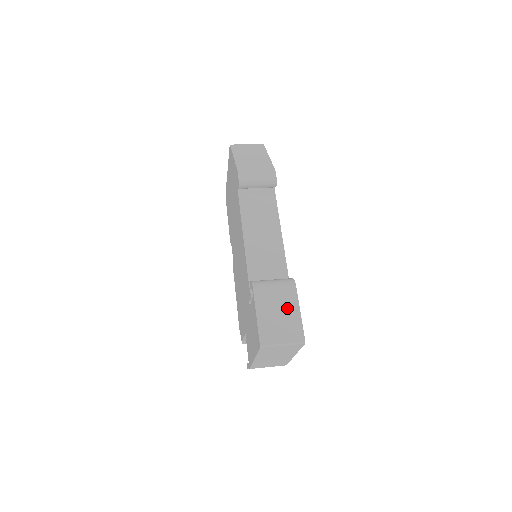
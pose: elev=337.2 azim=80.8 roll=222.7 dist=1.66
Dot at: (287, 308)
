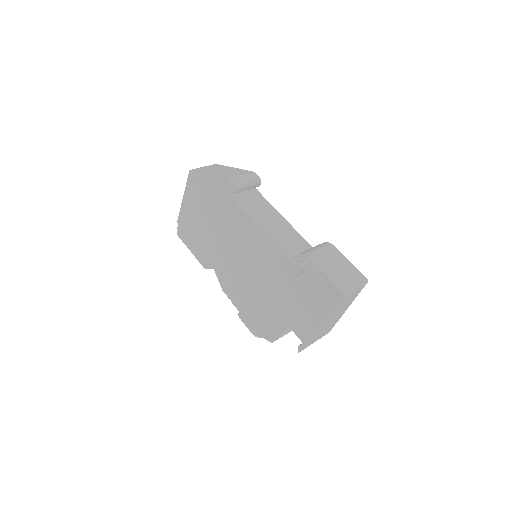
Dot at: (339, 262)
